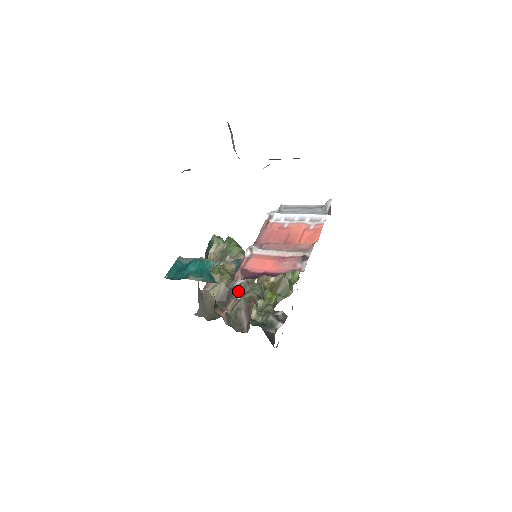
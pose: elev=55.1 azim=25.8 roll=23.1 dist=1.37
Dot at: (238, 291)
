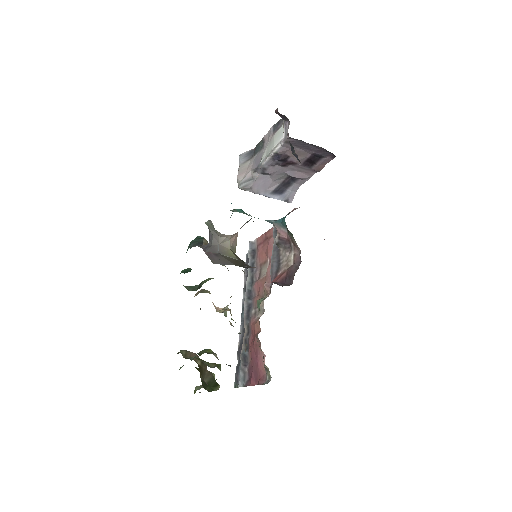
Dot at: occluded
